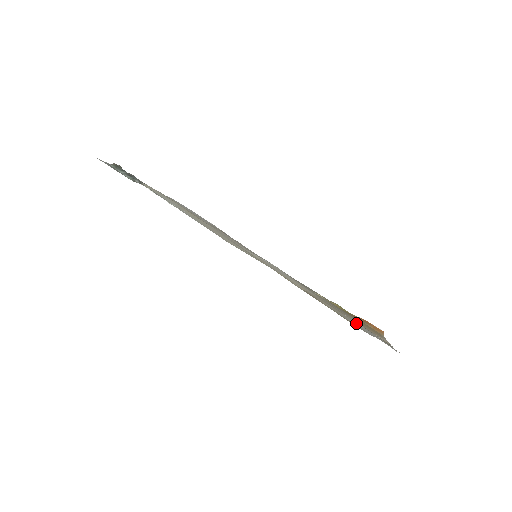
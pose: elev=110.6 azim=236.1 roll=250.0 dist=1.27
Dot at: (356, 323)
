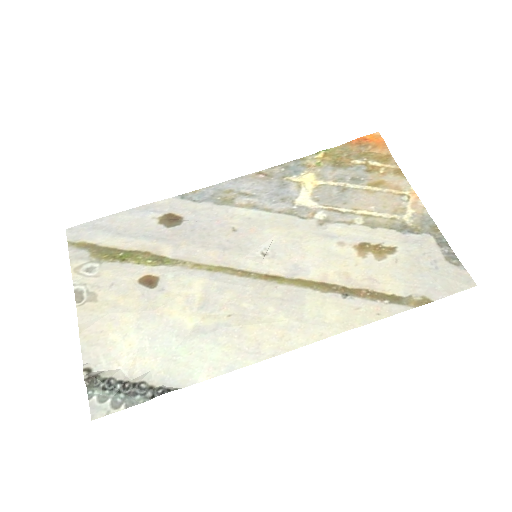
Dot at: (415, 277)
